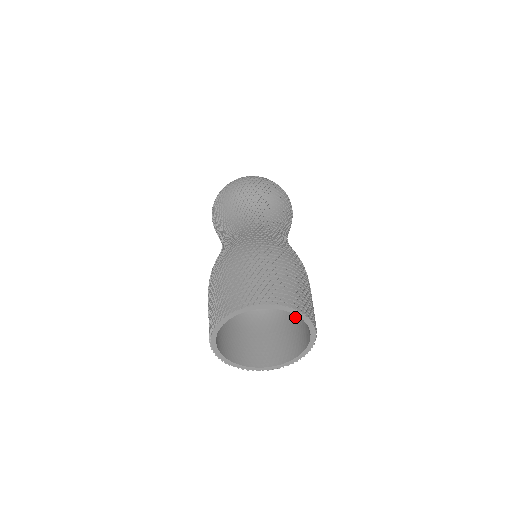
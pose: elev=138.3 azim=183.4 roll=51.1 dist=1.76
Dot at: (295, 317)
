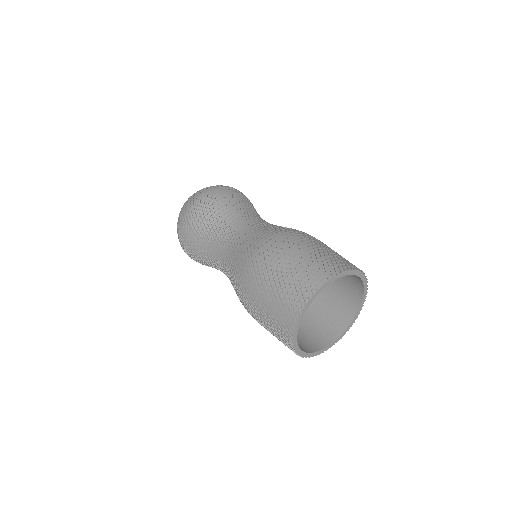
Dot at: occluded
